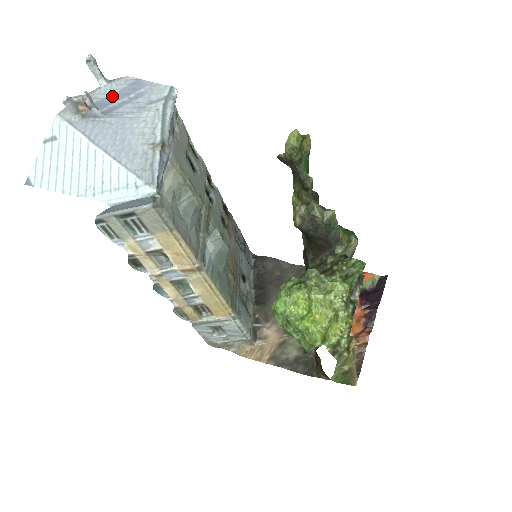
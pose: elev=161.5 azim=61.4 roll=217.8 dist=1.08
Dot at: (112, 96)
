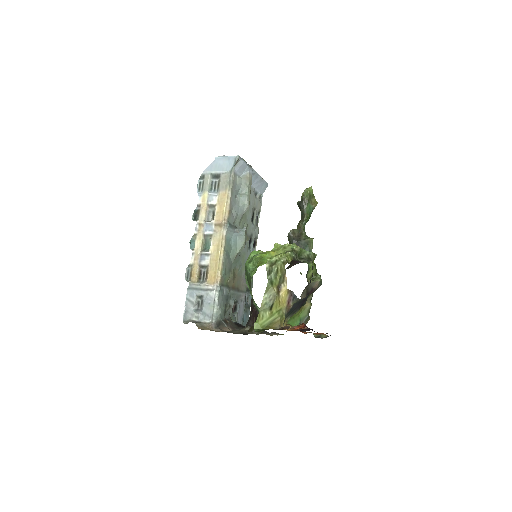
Dot at: occluded
